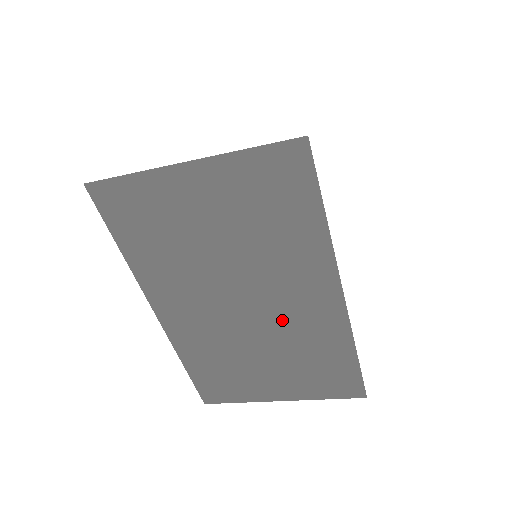
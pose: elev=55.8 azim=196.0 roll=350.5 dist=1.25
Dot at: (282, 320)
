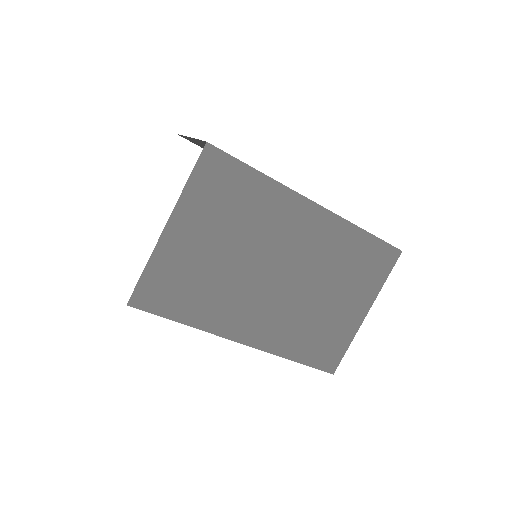
Dot at: (308, 259)
